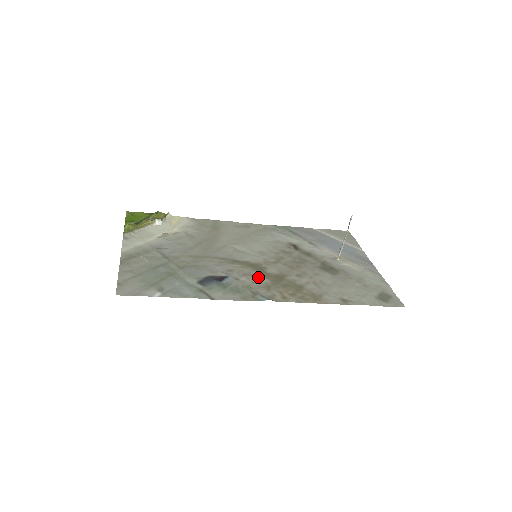
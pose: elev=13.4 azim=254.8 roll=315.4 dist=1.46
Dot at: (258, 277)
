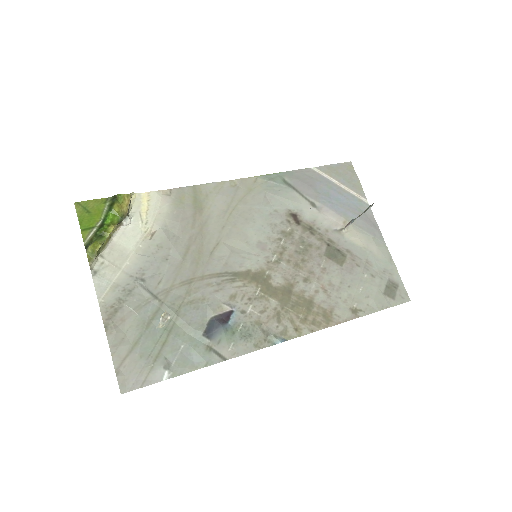
Dot at: (265, 299)
